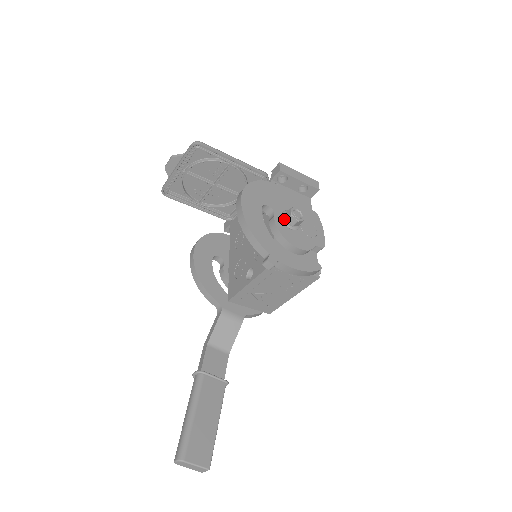
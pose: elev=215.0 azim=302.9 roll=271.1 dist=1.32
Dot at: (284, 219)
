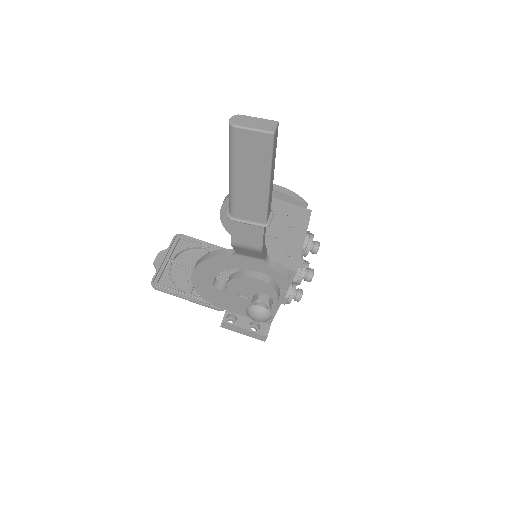
Dot at: occluded
